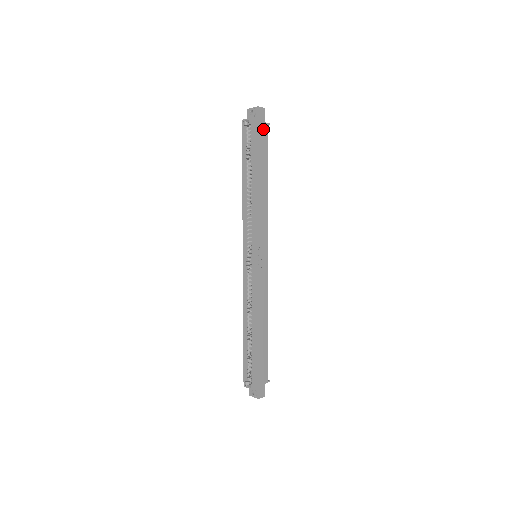
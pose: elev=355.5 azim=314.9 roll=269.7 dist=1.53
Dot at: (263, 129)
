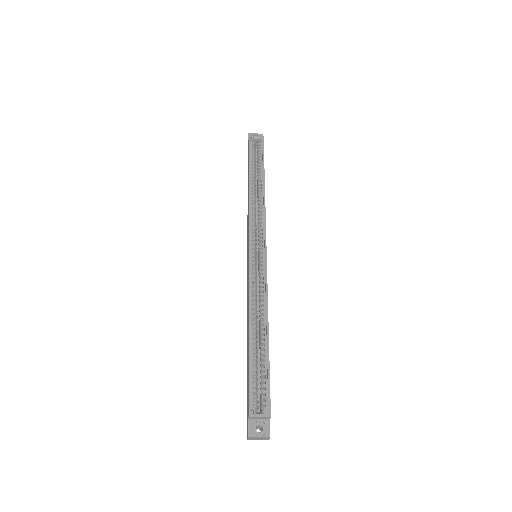
Dot at: occluded
